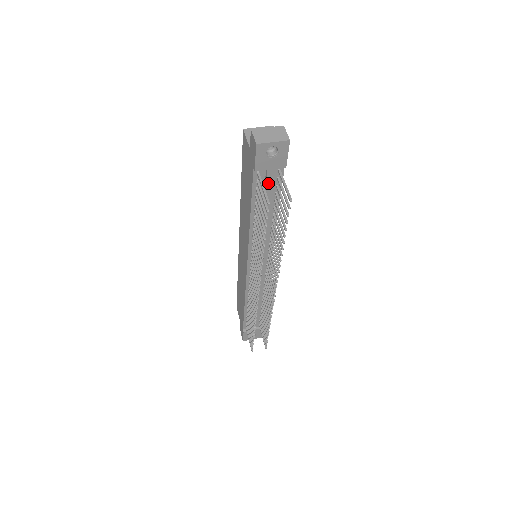
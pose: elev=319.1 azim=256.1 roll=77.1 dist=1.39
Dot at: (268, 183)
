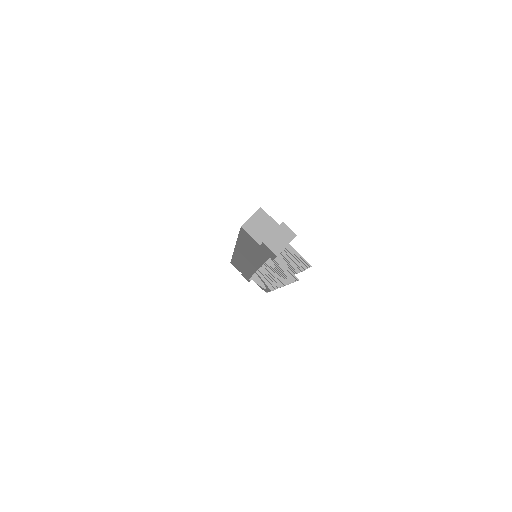
Dot at: occluded
